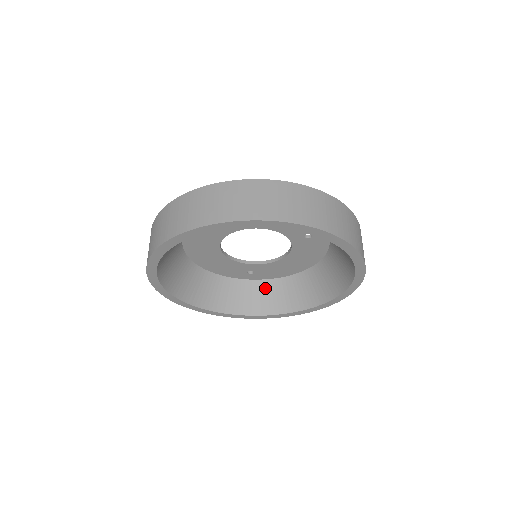
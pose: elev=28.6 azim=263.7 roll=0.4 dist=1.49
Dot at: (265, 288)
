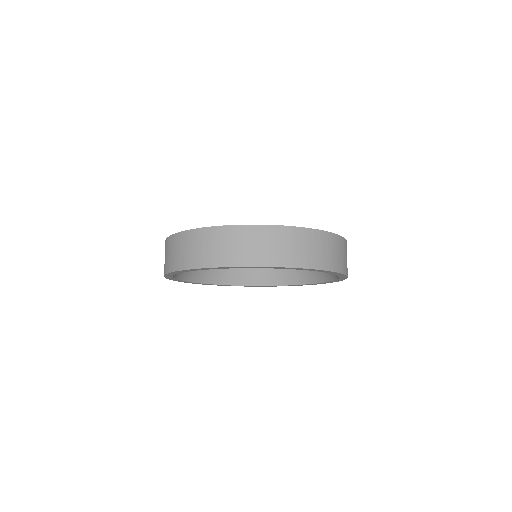
Dot at: occluded
